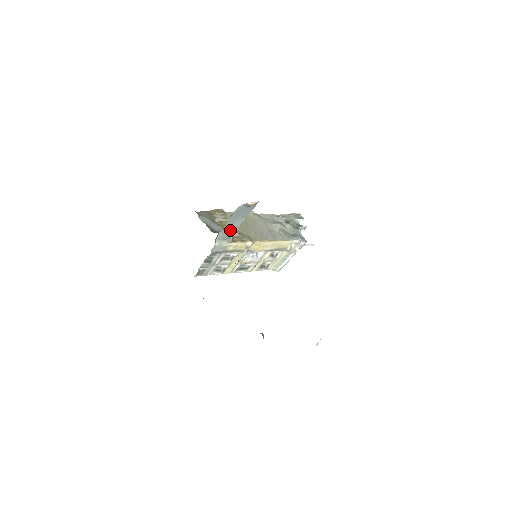
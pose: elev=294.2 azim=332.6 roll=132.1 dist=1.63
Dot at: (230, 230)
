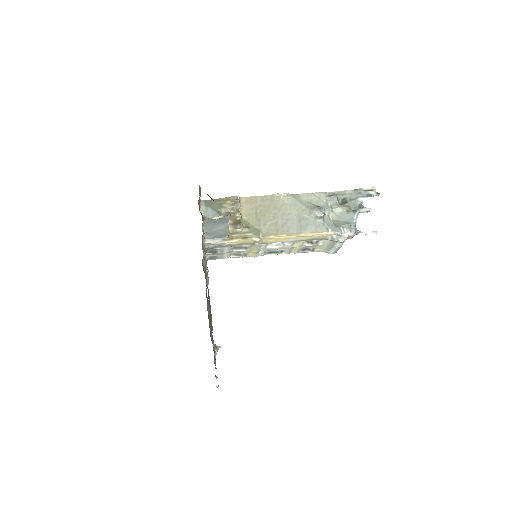
Dot at: (217, 232)
